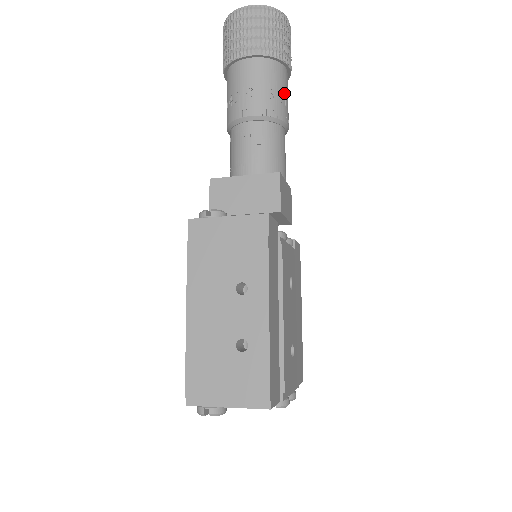
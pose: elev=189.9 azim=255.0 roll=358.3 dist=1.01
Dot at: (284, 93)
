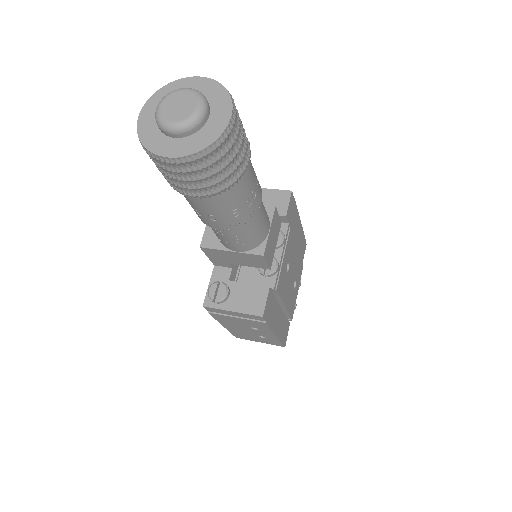
Dot at: (249, 194)
